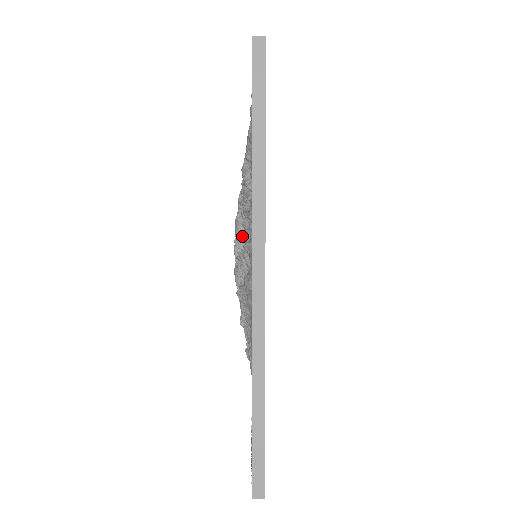
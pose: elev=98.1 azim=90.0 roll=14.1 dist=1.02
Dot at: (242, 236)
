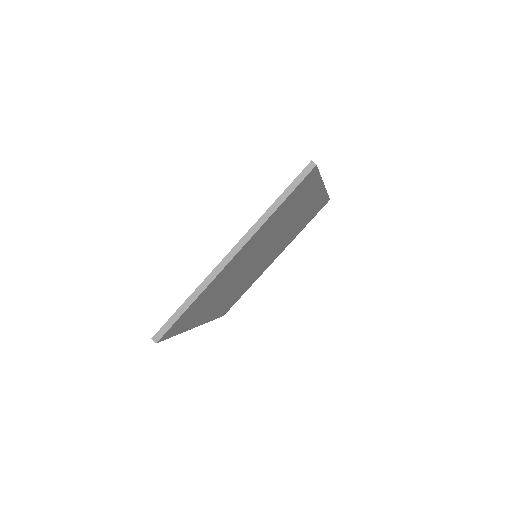
Dot at: occluded
